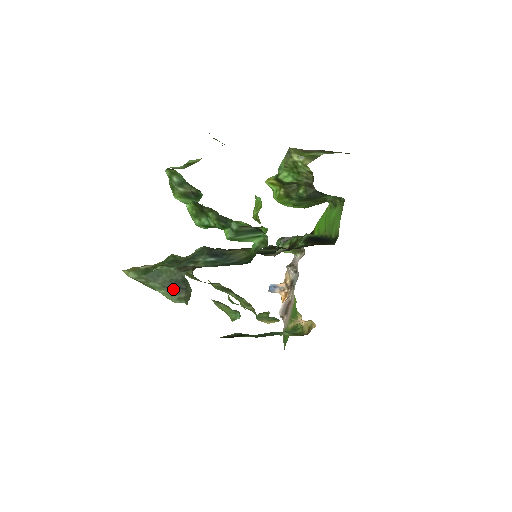
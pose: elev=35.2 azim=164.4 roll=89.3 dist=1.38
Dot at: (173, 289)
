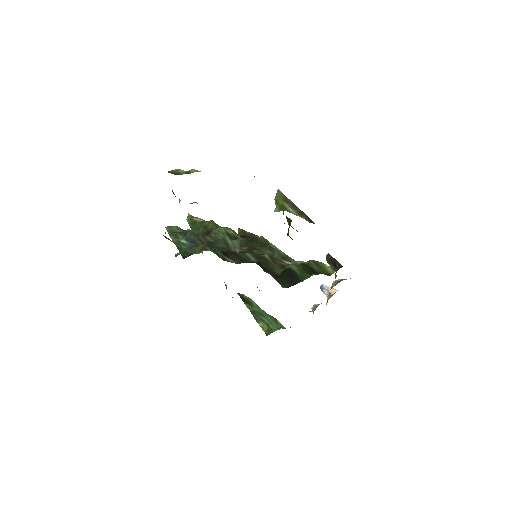
Dot at: occluded
